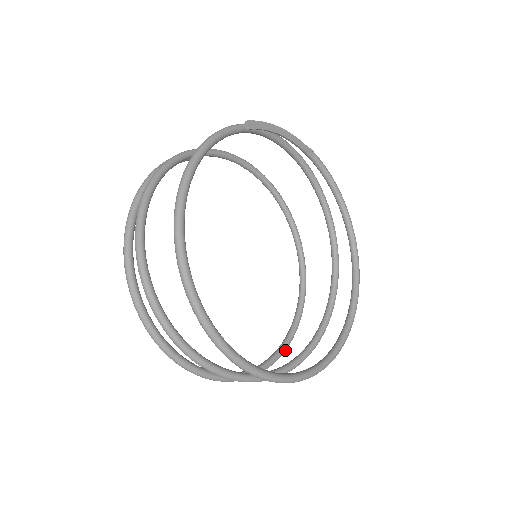
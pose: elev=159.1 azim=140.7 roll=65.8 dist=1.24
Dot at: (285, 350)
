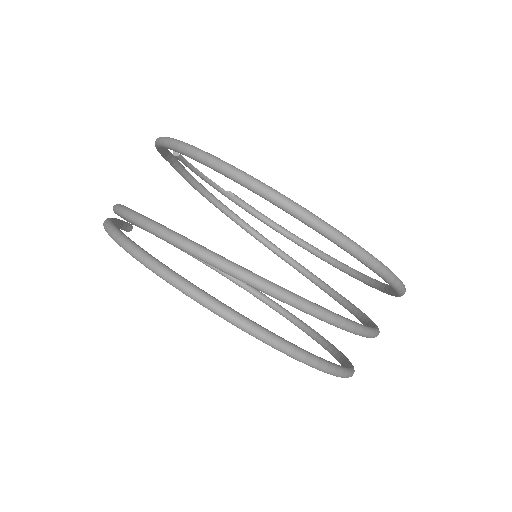
Dot at: occluded
